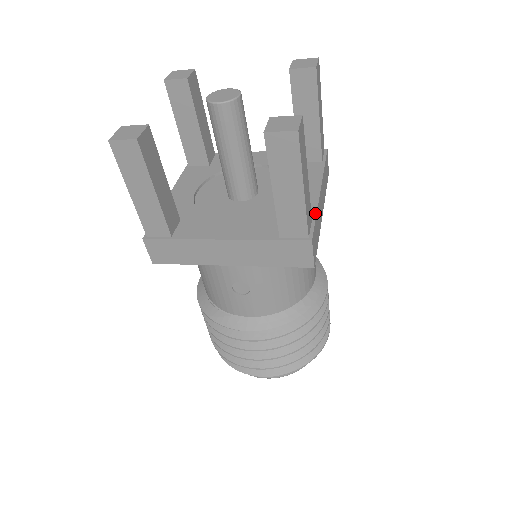
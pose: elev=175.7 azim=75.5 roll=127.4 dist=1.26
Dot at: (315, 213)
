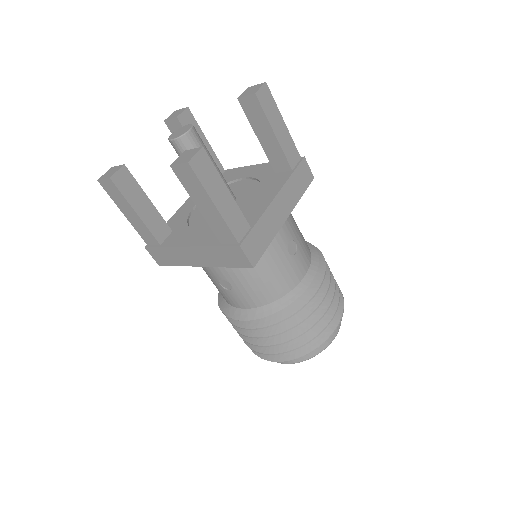
Dot at: (256, 221)
